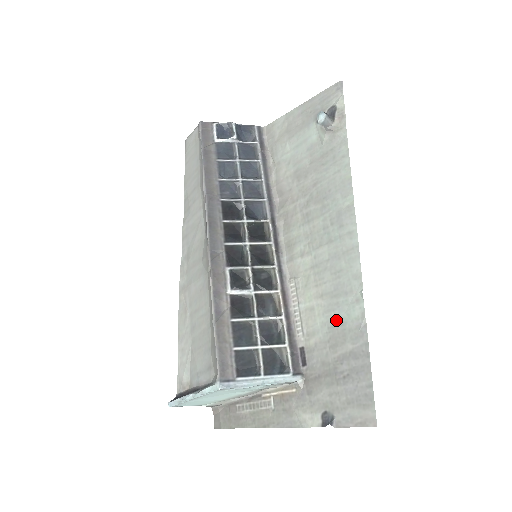
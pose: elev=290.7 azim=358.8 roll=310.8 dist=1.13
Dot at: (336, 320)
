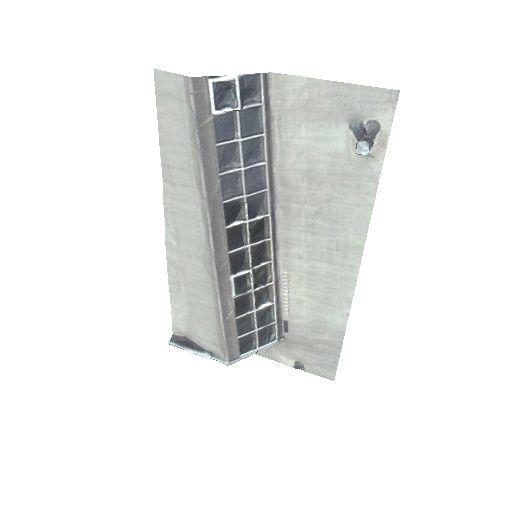
Dot at: (321, 318)
